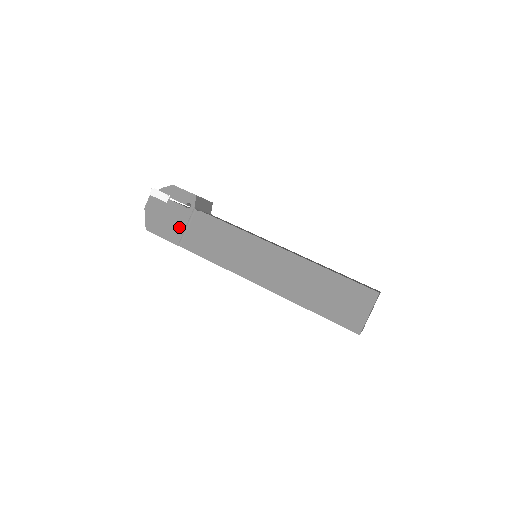
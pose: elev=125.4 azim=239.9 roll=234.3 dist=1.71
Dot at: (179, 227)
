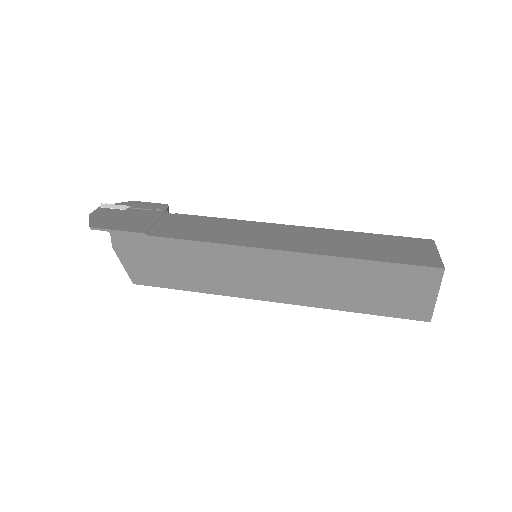
Dot at: (146, 222)
